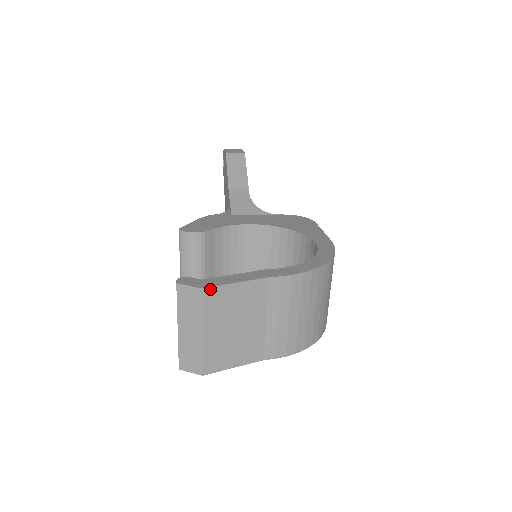
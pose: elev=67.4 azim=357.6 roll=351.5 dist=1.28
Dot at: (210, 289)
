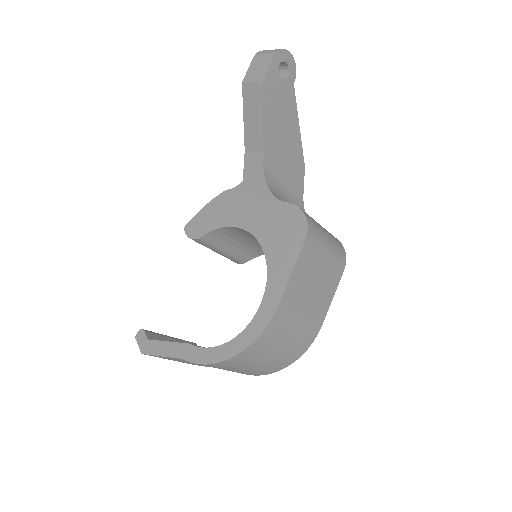
Dot at: (147, 354)
